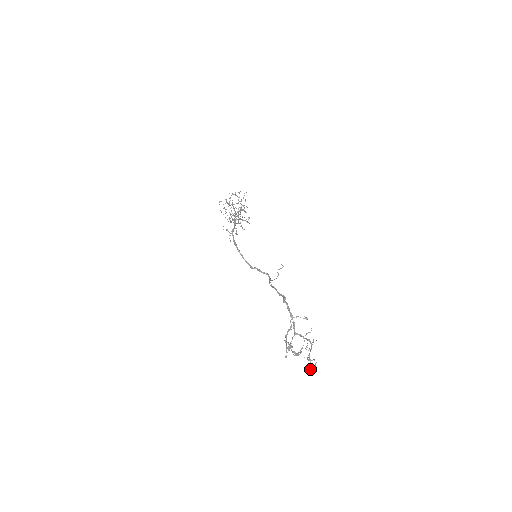
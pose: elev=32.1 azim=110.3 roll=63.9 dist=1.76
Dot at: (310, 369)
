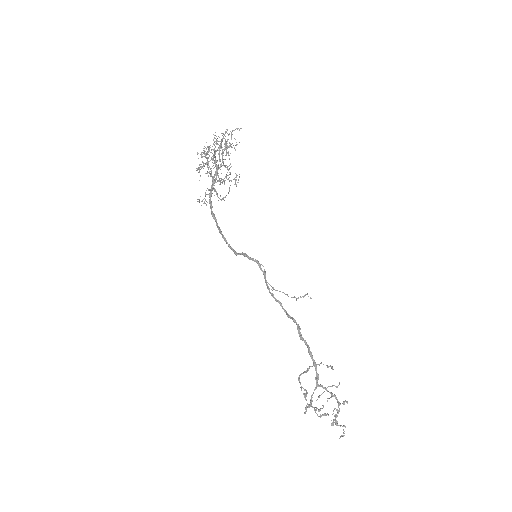
Dot at: (331, 425)
